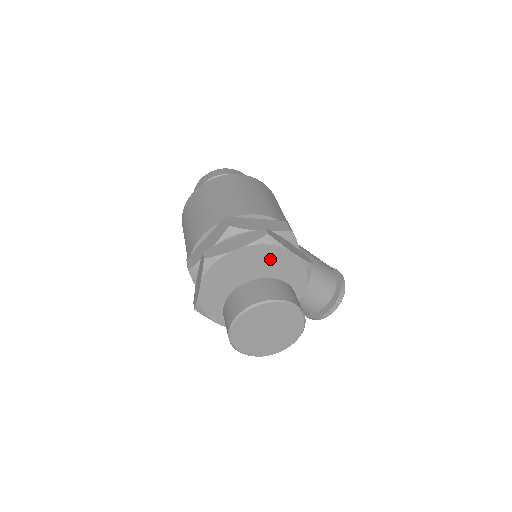
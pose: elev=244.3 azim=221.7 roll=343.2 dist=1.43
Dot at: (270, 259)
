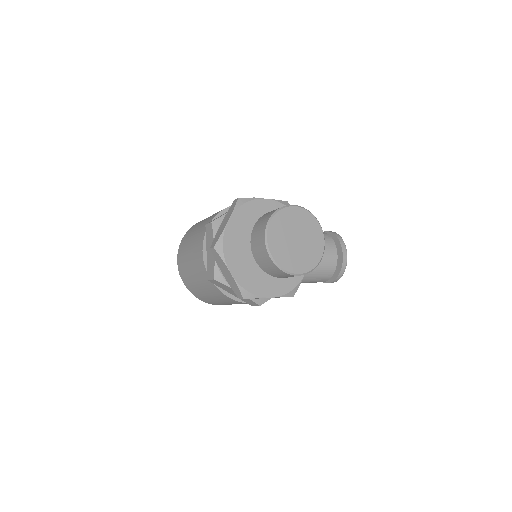
Dot at: (256, 214)
